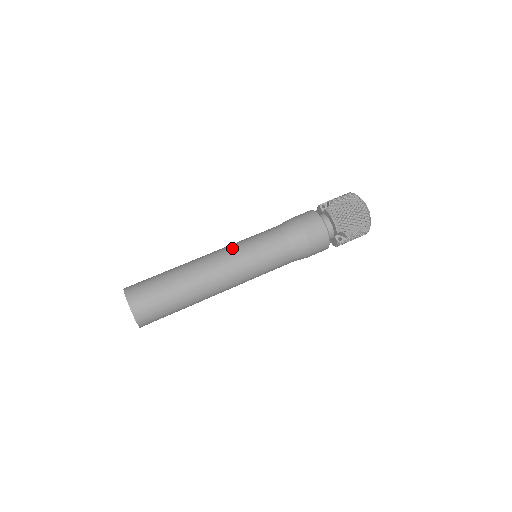
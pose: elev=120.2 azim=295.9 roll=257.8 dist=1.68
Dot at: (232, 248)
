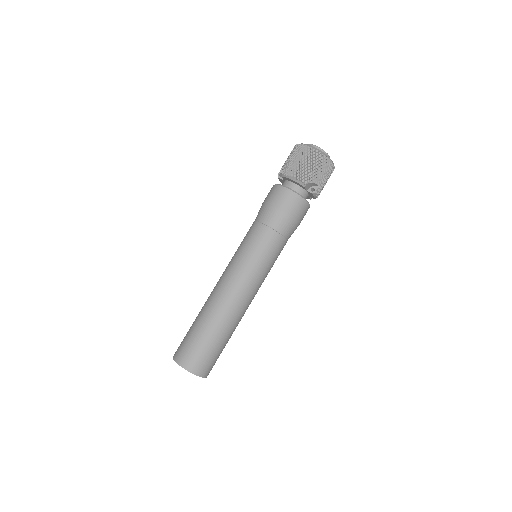
Dot at: (230, 265)
